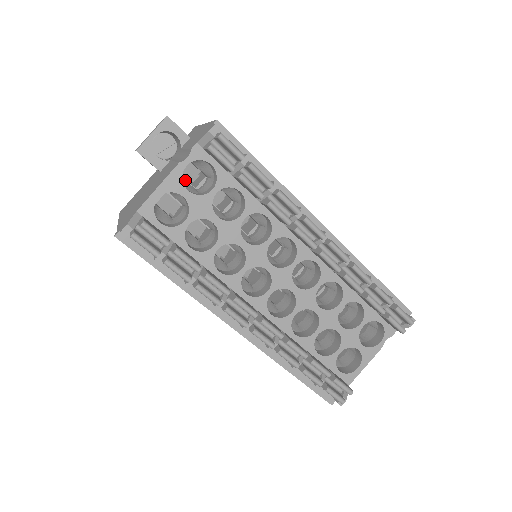
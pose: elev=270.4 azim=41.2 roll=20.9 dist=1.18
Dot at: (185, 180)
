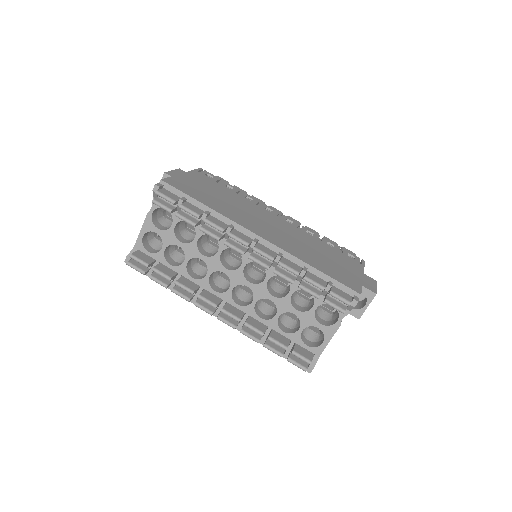
Dot at: (166, 218)
